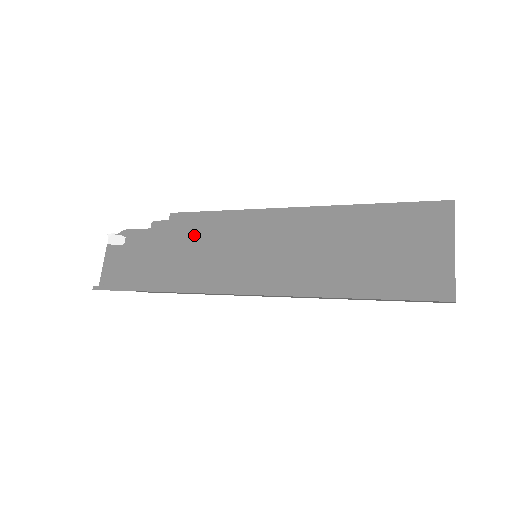
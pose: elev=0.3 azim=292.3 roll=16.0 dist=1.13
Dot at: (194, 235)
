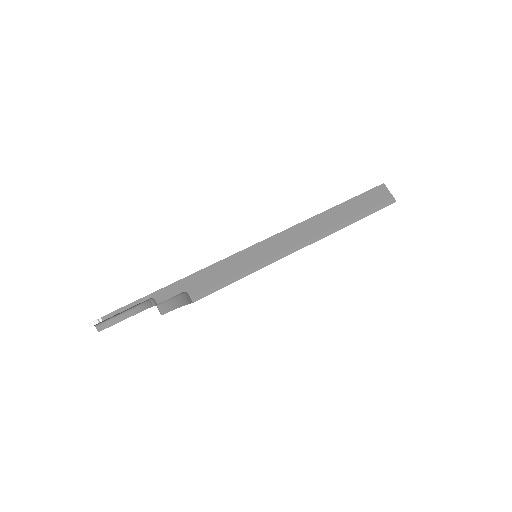
Dot at: occluded
